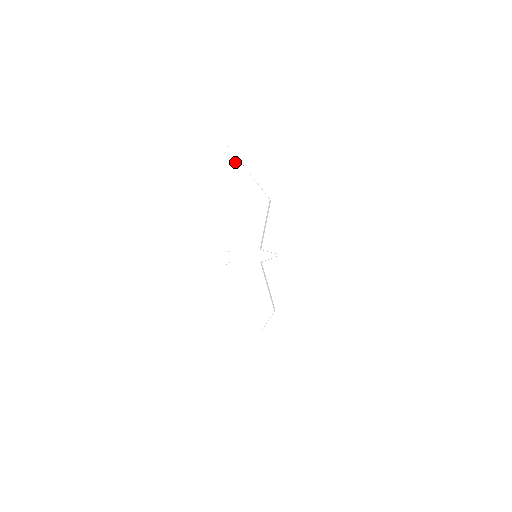
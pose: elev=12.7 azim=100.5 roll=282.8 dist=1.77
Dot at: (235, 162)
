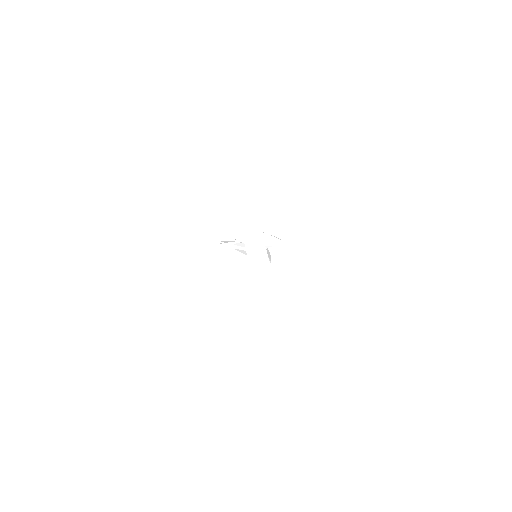
Dot at: (241, 252)
